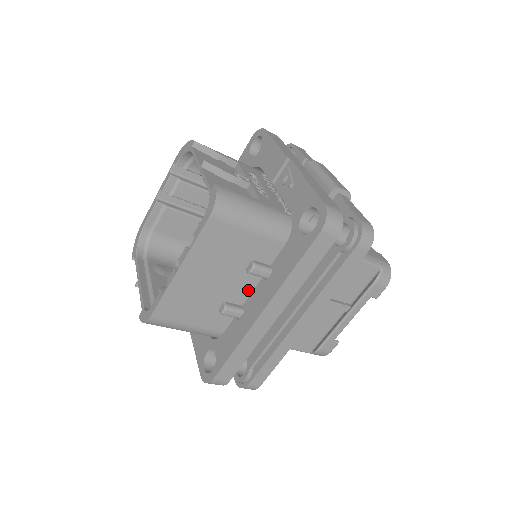
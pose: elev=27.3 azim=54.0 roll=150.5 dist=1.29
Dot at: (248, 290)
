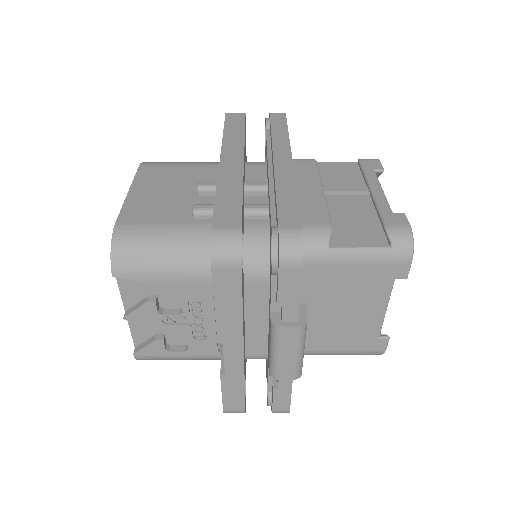
Dot at: occluded
